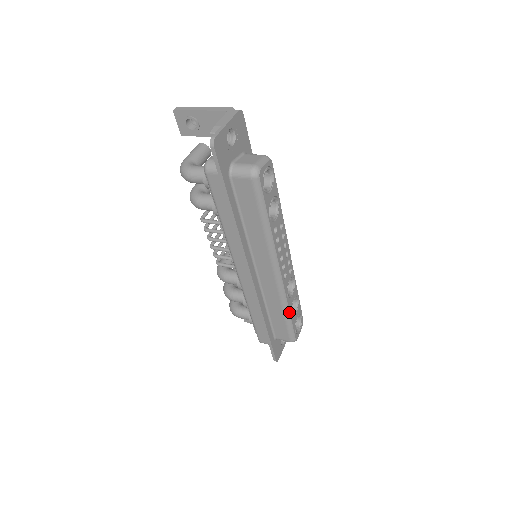
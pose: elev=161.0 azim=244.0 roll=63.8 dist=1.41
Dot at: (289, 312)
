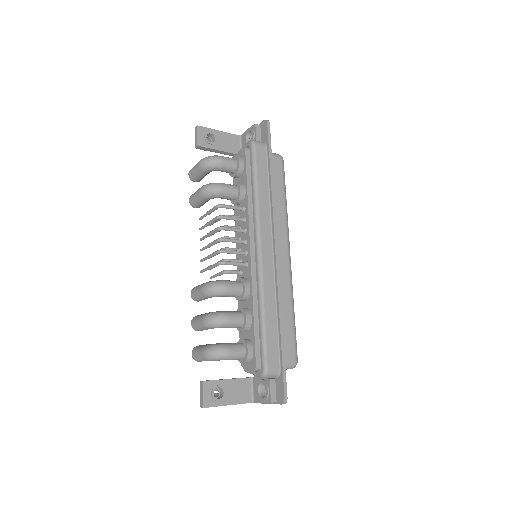
Dot at: (294, 312)
